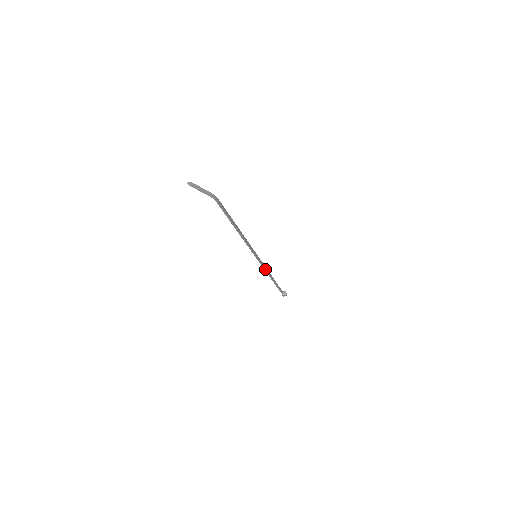
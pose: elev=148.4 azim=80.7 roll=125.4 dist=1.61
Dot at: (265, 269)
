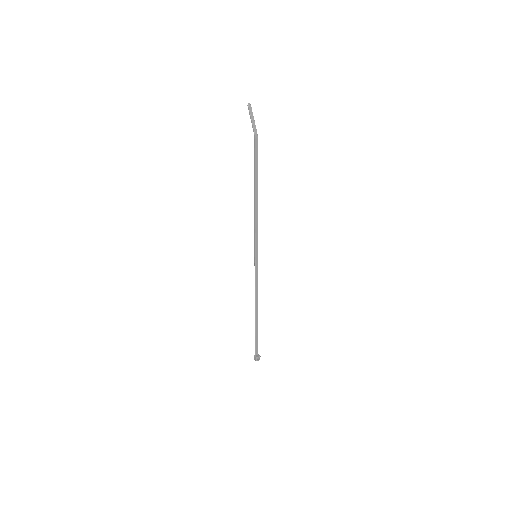
Dot at: (255, 286)
